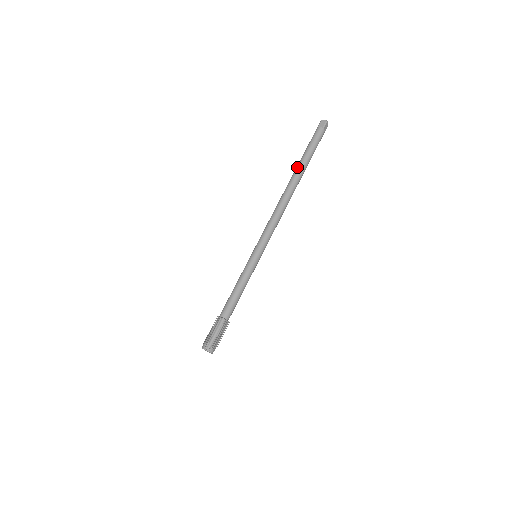
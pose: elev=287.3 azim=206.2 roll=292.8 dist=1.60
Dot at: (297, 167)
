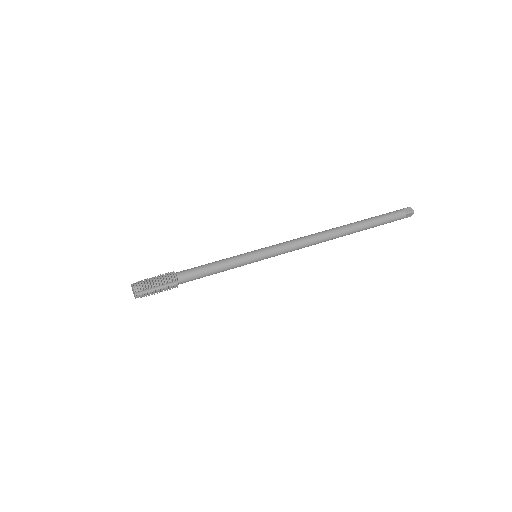
Dot at: occluded
